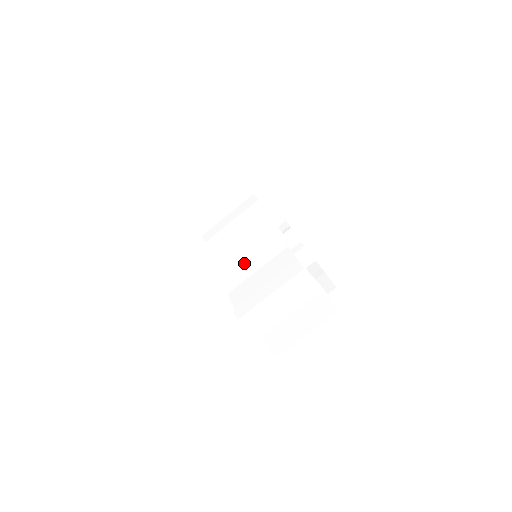
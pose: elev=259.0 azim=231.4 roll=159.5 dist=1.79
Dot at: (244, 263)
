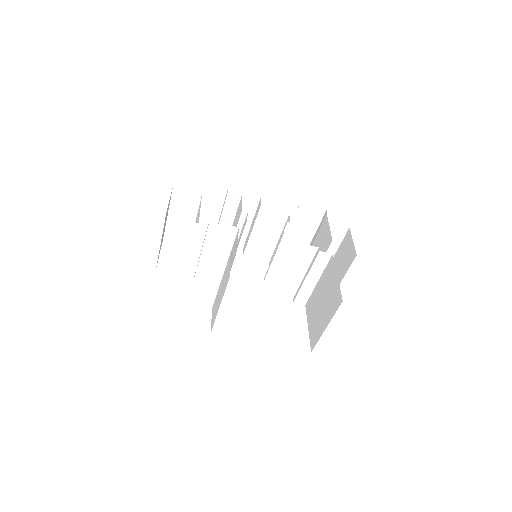
Dot at: occluded
